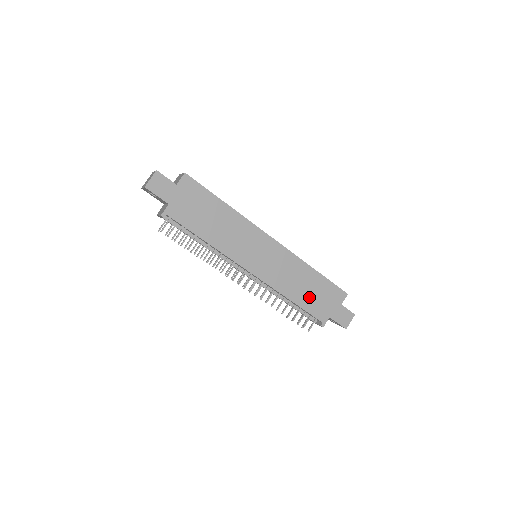
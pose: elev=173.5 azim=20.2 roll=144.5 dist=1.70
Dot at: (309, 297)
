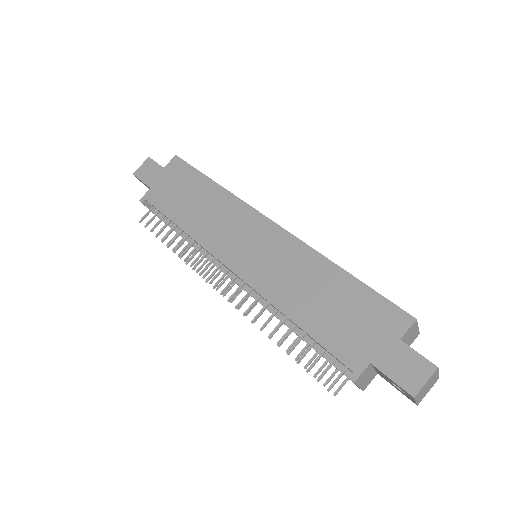
Dot at: (326, 316)
